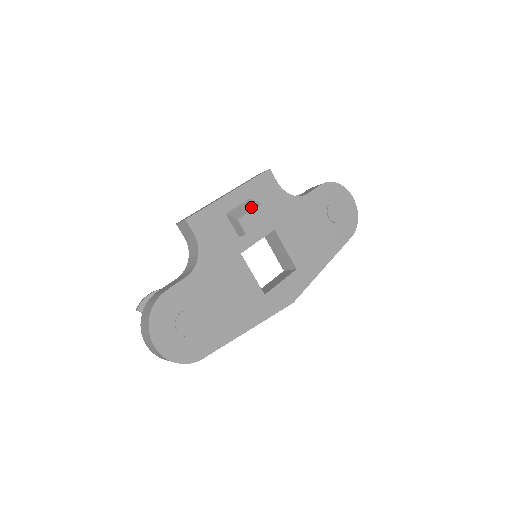
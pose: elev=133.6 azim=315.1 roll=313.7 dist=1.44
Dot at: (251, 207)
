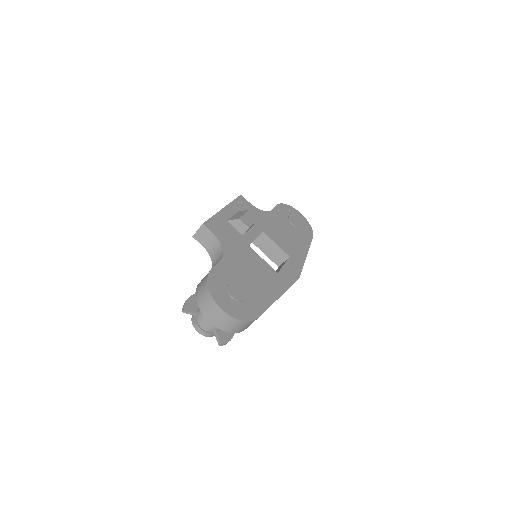
Dot at: (243, 213)
